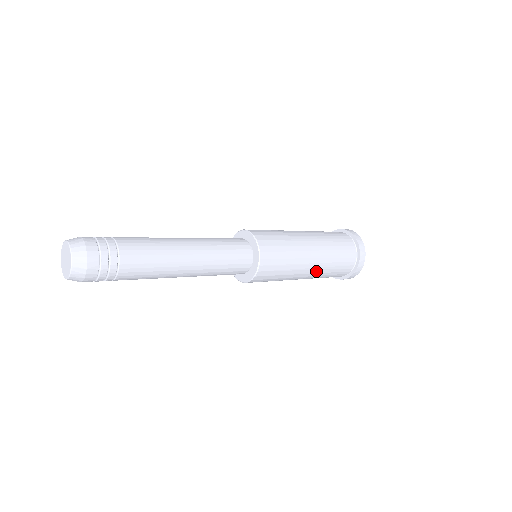
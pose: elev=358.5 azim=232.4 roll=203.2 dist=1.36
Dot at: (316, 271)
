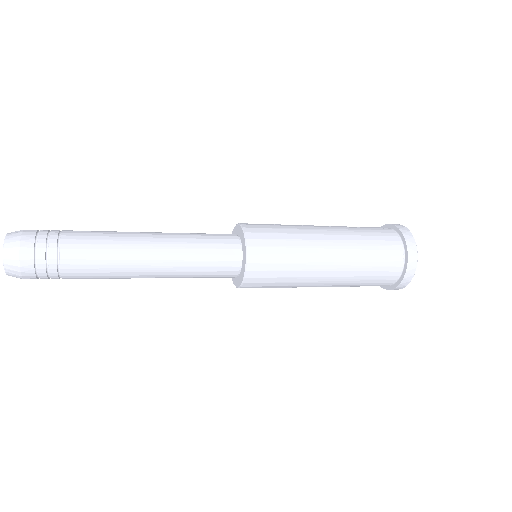
Dot at: (334, 283)
